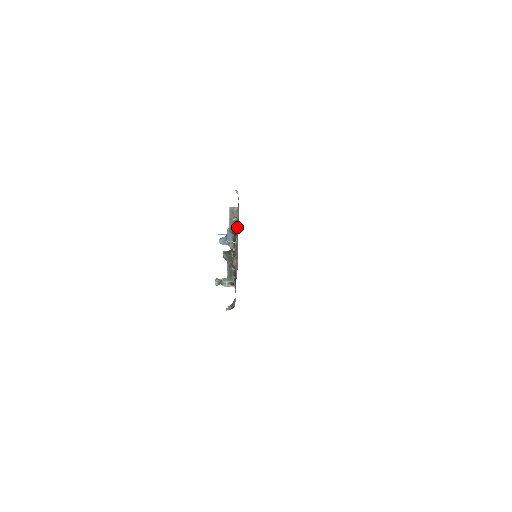
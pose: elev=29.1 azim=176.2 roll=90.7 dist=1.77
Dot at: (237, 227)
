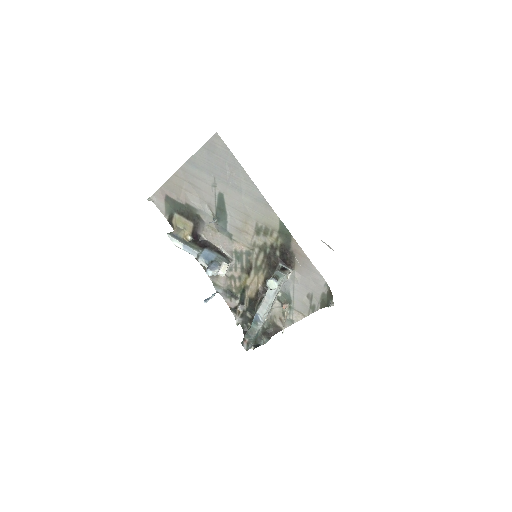
Dot at: (193, 204)
